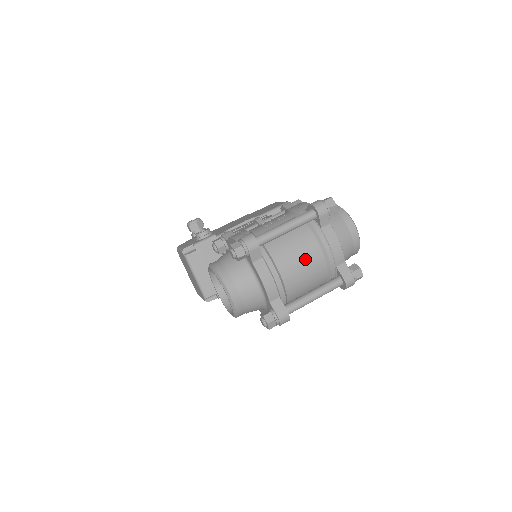
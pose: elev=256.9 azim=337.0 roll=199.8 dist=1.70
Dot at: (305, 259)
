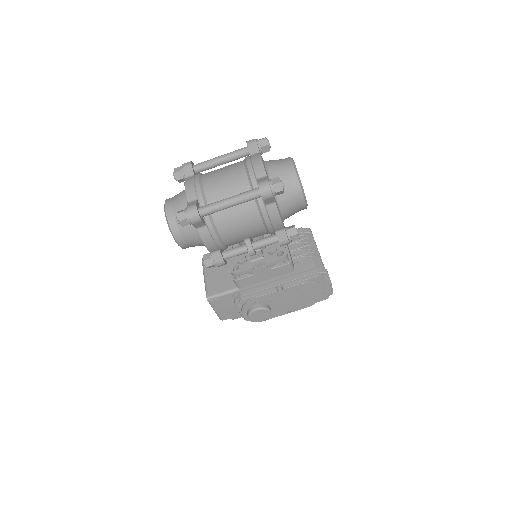
Dot at: (228, 173)
